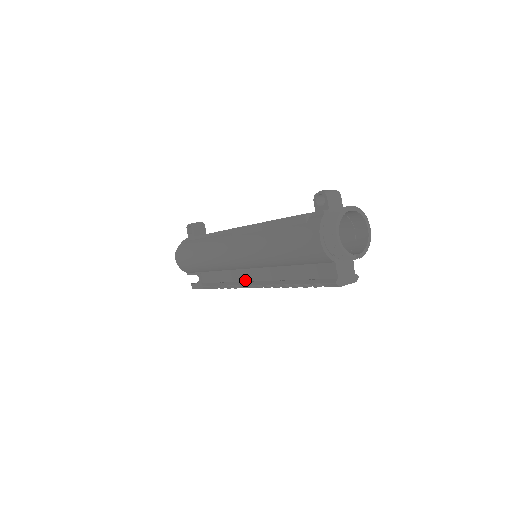
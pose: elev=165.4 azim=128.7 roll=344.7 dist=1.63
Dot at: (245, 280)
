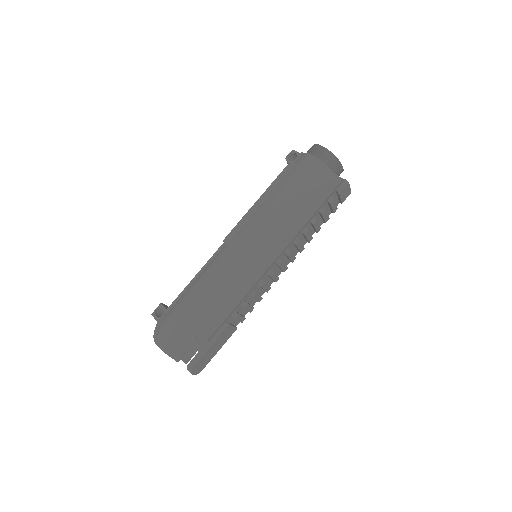
Dot at: (261, 274)
